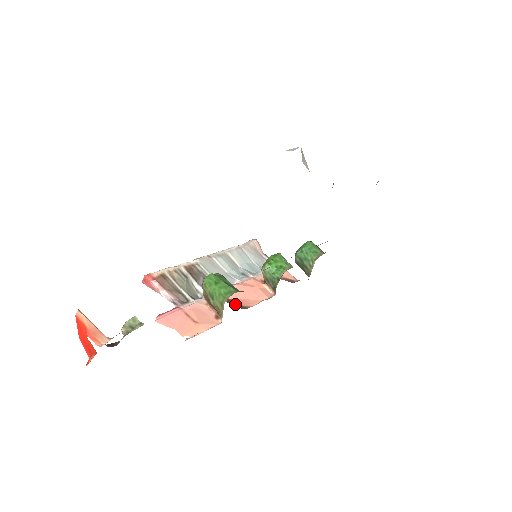
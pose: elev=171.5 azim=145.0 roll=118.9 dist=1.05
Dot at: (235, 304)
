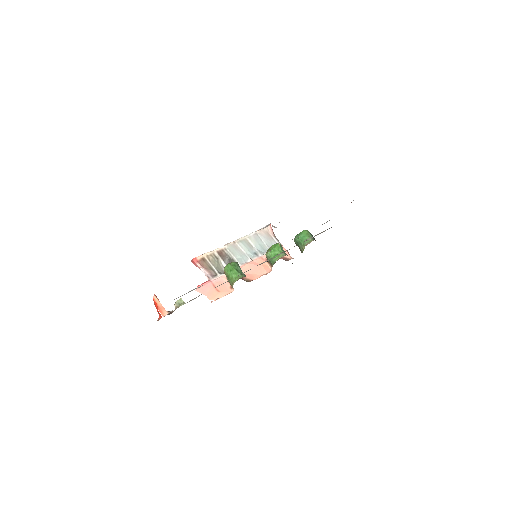
Dot at: (244, 278)
